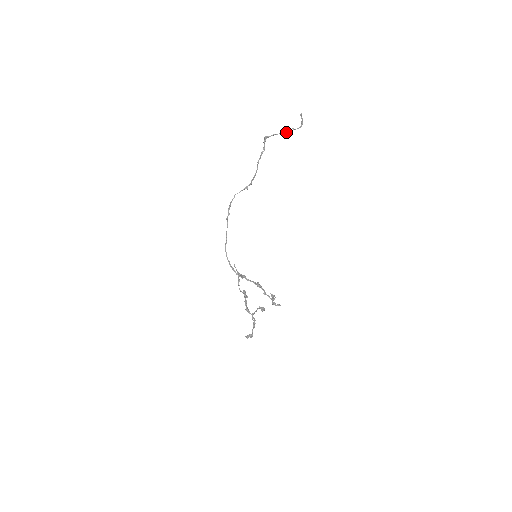
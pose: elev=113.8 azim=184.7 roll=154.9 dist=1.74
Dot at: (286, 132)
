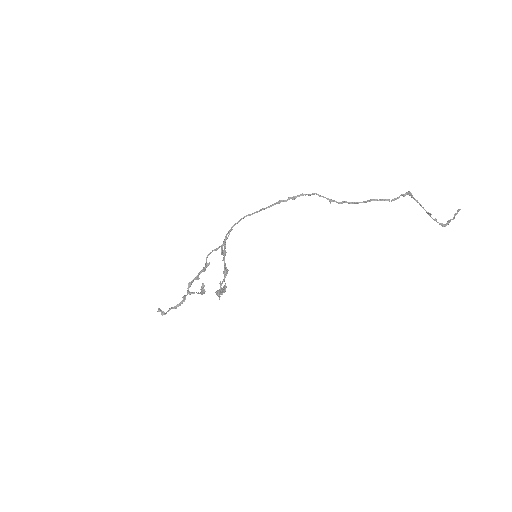
Dot at: (428, 213)
